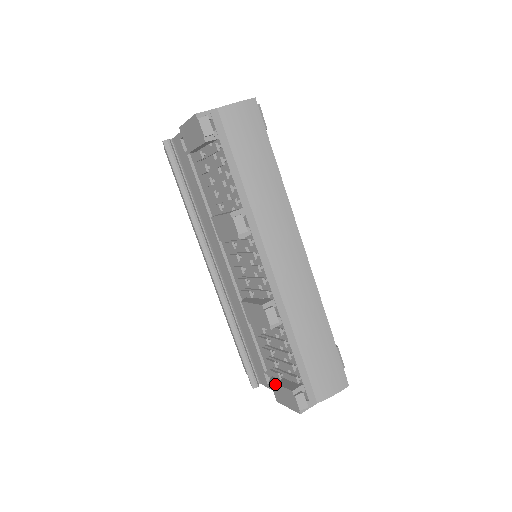
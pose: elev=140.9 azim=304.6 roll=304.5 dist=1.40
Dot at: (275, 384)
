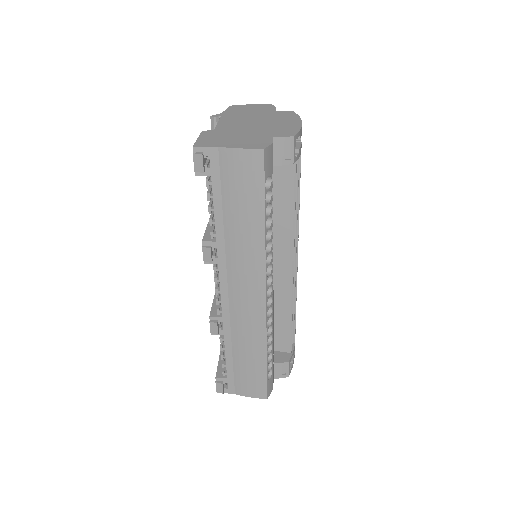
Dot at: (219, 358)
